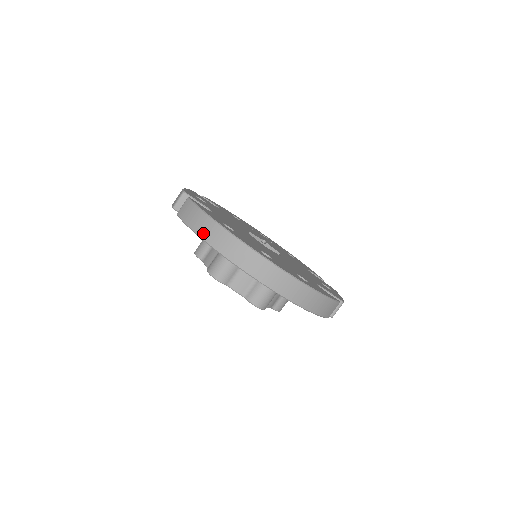
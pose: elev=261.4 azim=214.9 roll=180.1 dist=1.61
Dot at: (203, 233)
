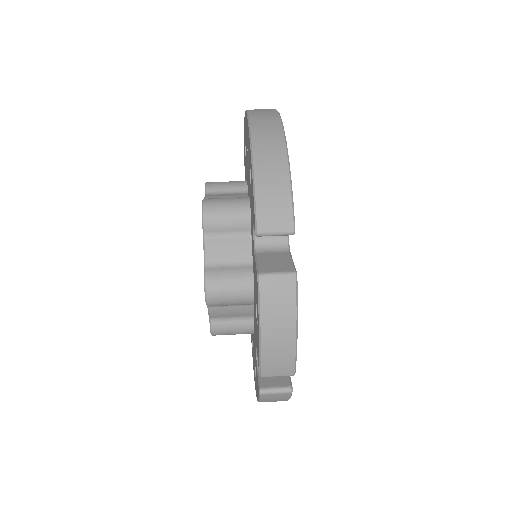
Dot at: occluded
